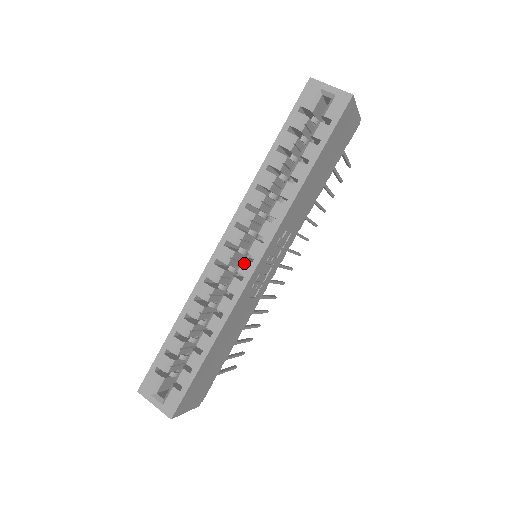
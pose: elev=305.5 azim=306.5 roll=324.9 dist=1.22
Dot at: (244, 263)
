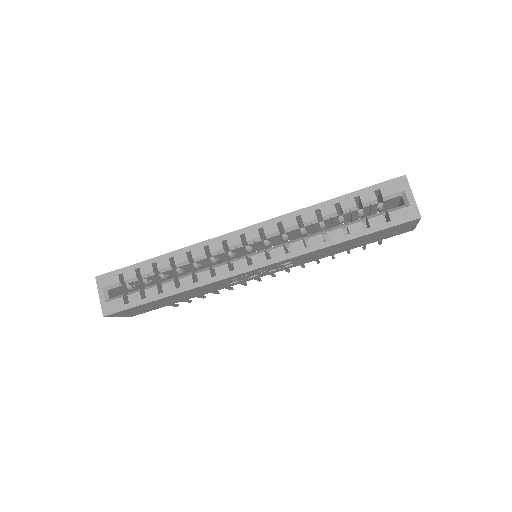
Dot at: (242, 261)
